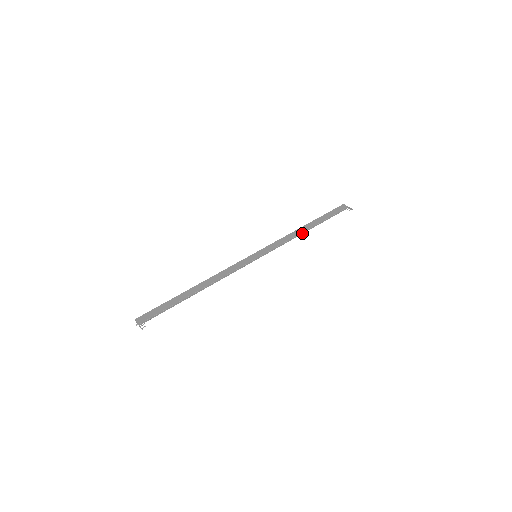
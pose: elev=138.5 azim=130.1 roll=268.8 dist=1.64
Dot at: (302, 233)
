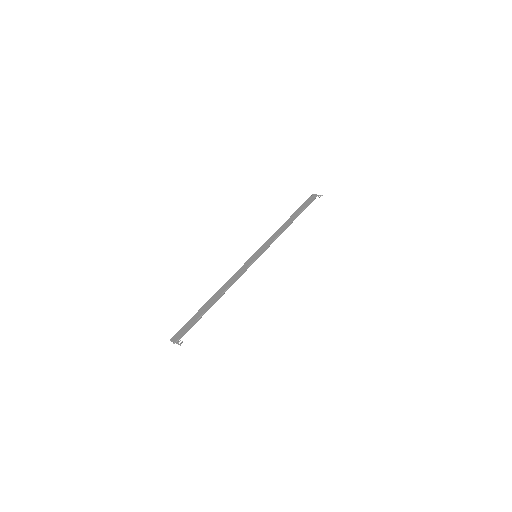
Dot at: (288, 226)
